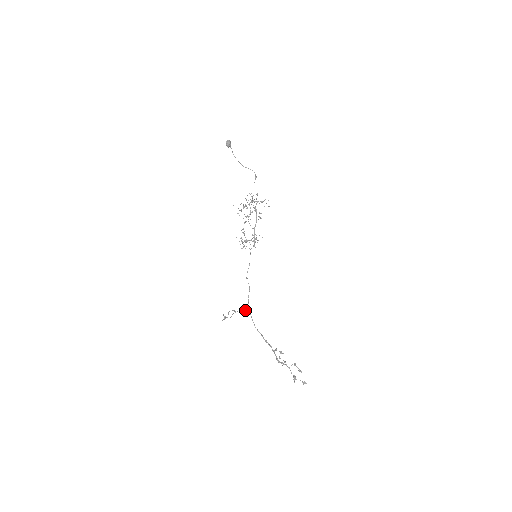
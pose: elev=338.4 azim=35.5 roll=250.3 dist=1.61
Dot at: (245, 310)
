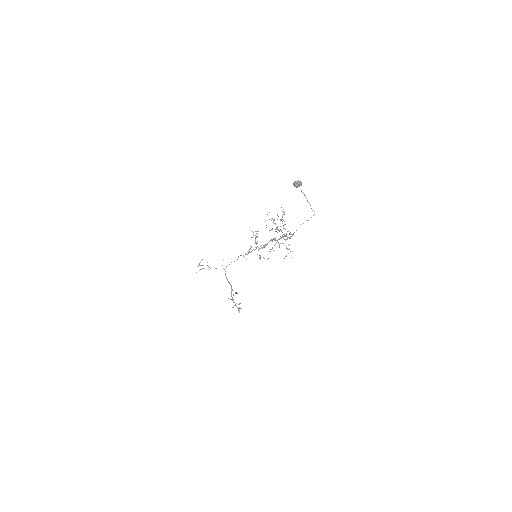
Dot at: occluded
